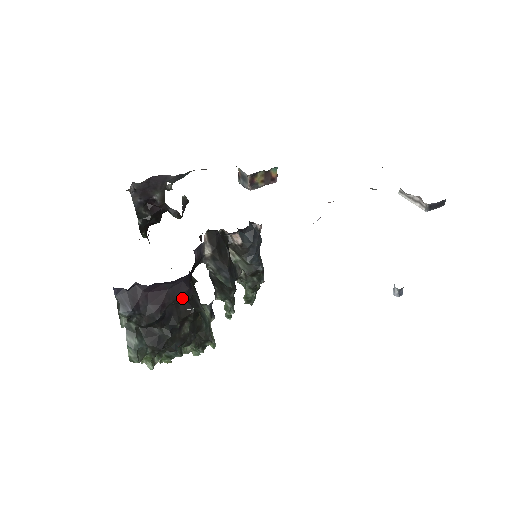
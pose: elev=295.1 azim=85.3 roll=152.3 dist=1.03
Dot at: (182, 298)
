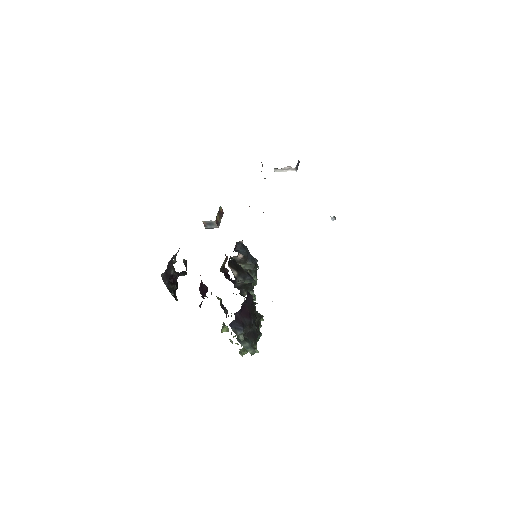
Dot at: (252, 303)
